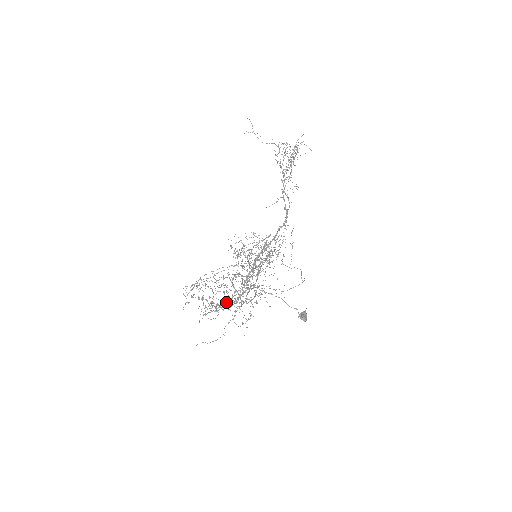
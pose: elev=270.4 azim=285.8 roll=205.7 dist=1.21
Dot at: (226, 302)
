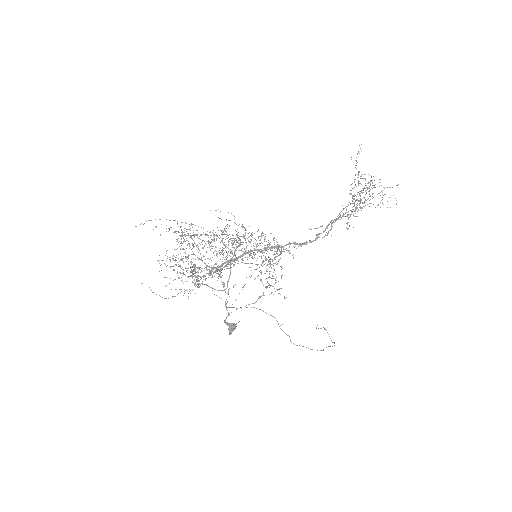
Dot at: occluded
